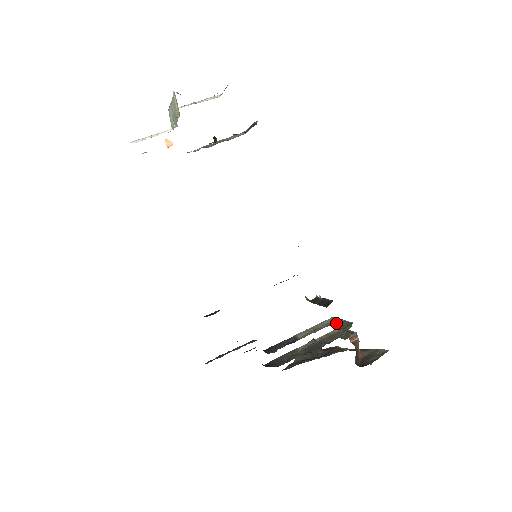
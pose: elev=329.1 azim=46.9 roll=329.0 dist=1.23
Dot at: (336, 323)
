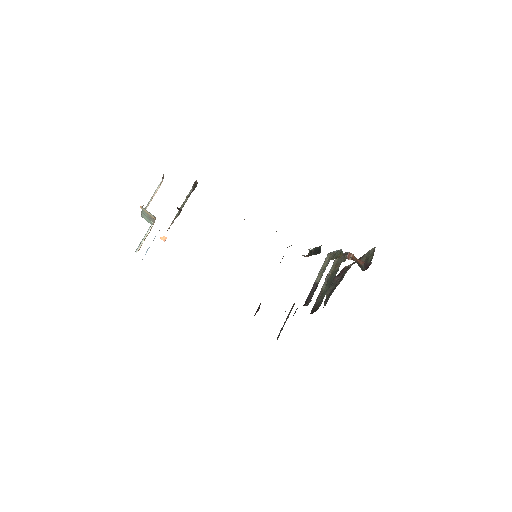
Dot at: (333, 256)
